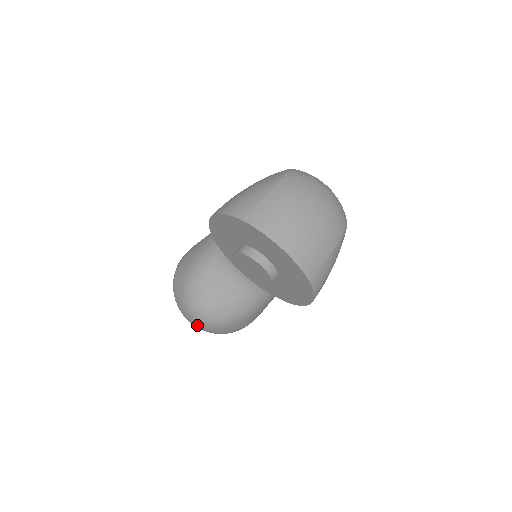
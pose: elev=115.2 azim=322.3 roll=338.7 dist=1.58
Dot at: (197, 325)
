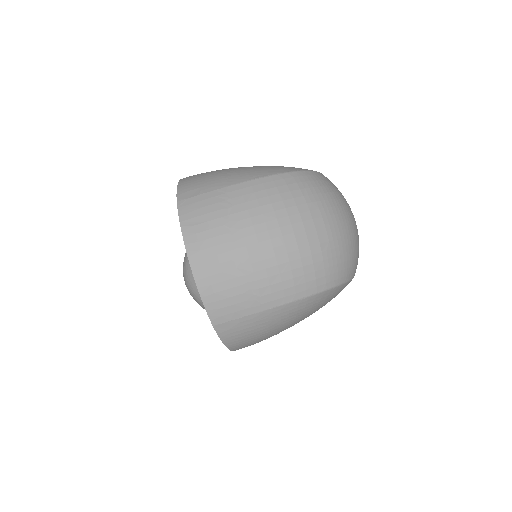
Dot at: occluded
